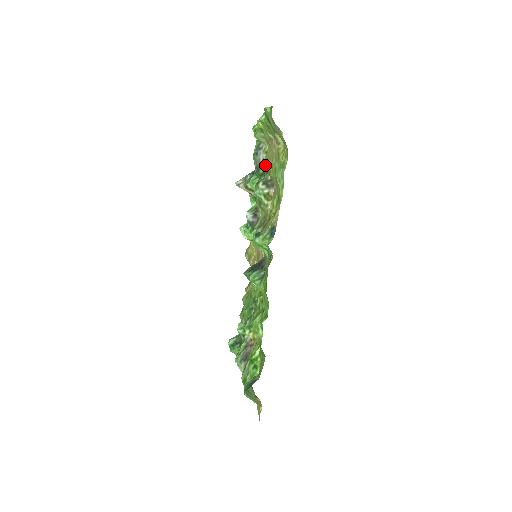
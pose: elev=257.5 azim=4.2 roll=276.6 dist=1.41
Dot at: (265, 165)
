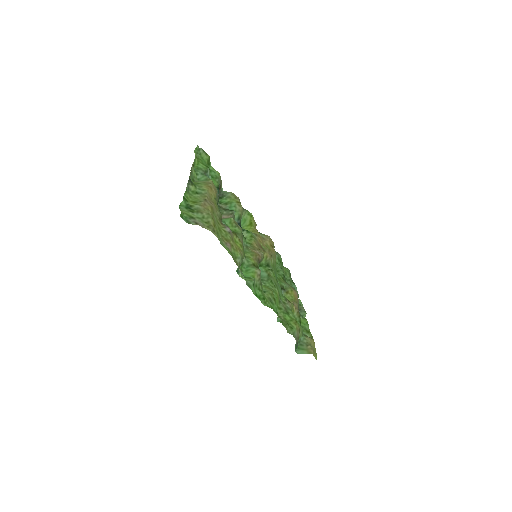
Dot at: occluded
